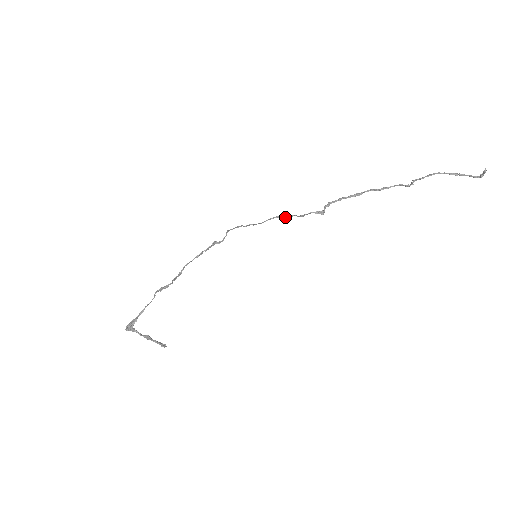
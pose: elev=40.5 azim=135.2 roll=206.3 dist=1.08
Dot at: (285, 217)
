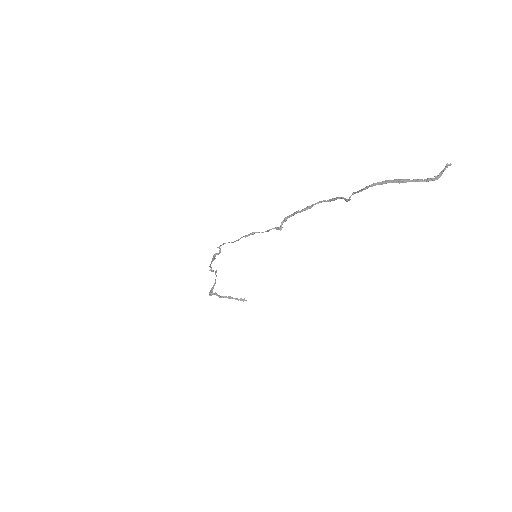
Dot at: (253, 234)
